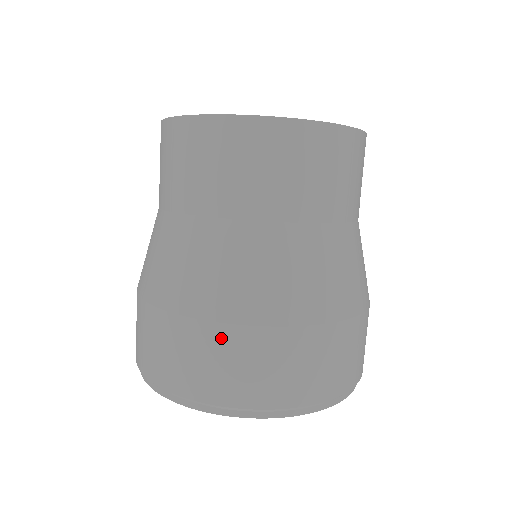
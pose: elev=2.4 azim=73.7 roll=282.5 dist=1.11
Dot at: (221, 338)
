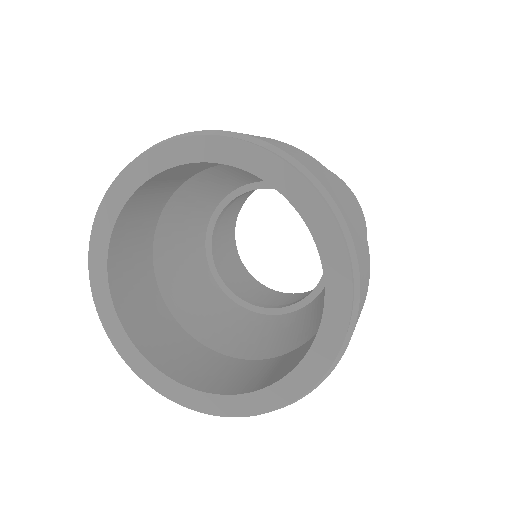
Dot at: occluded
